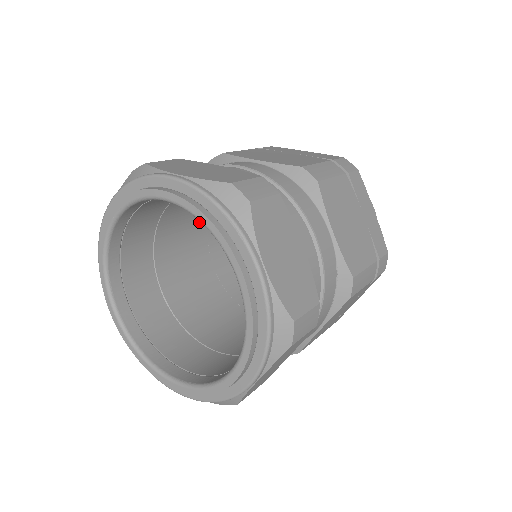
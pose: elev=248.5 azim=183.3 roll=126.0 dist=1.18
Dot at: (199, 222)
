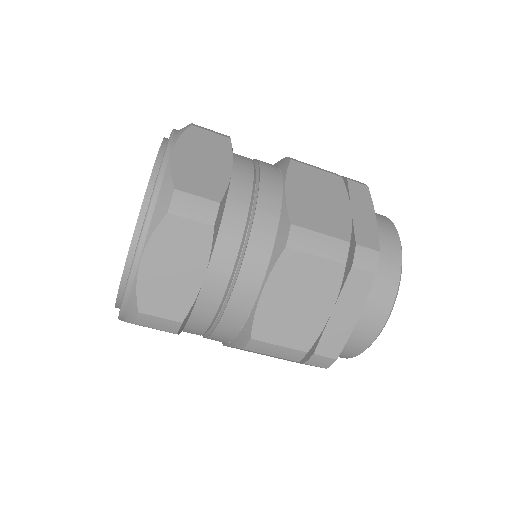
Dot at: occluded
